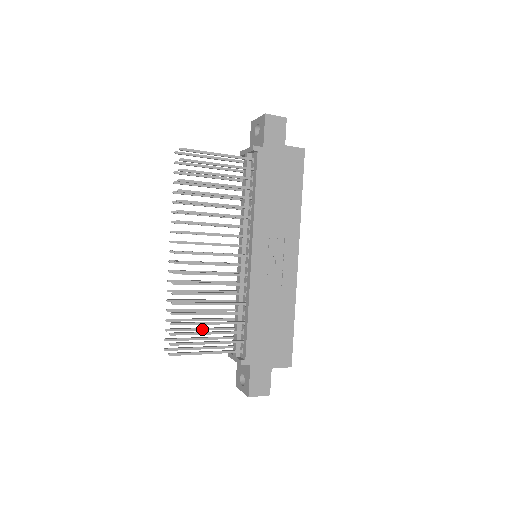
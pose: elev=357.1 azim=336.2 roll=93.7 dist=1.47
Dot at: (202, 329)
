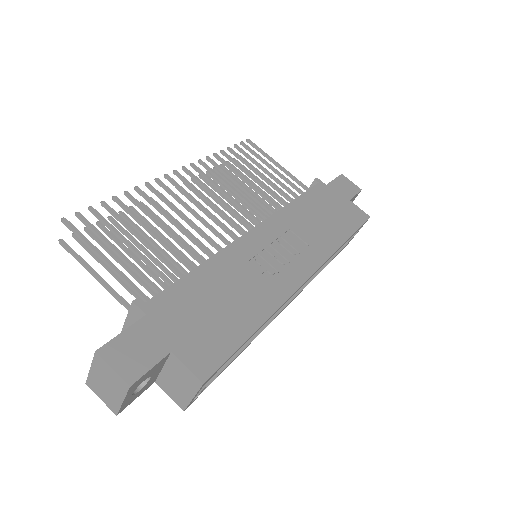
Dot at: (125, 264)
